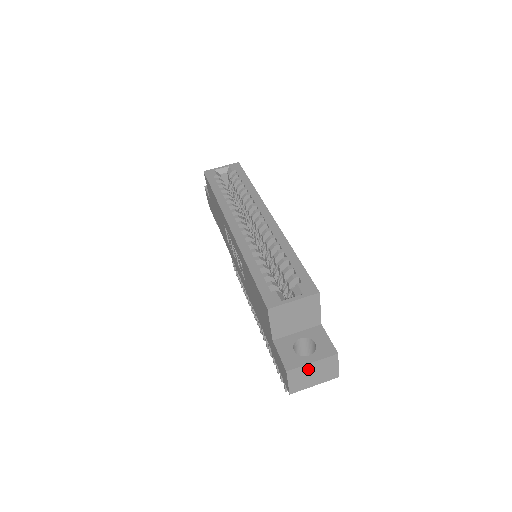
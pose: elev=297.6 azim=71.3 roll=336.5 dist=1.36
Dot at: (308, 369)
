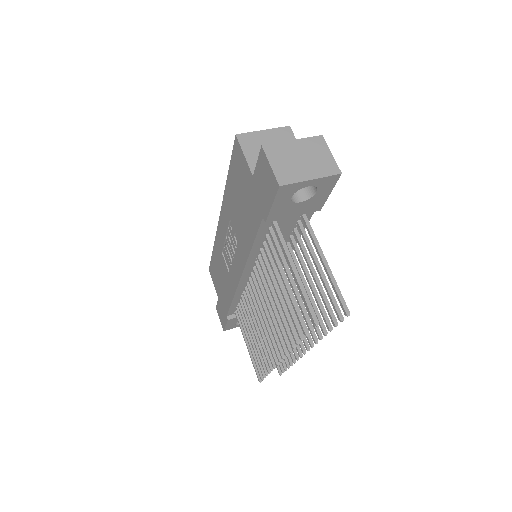
Dot at: (291, 150)
